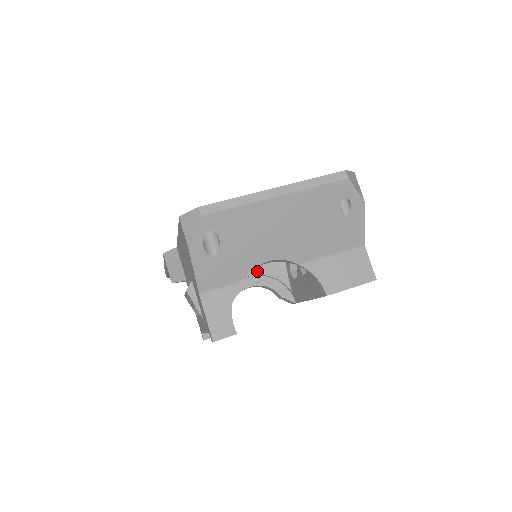
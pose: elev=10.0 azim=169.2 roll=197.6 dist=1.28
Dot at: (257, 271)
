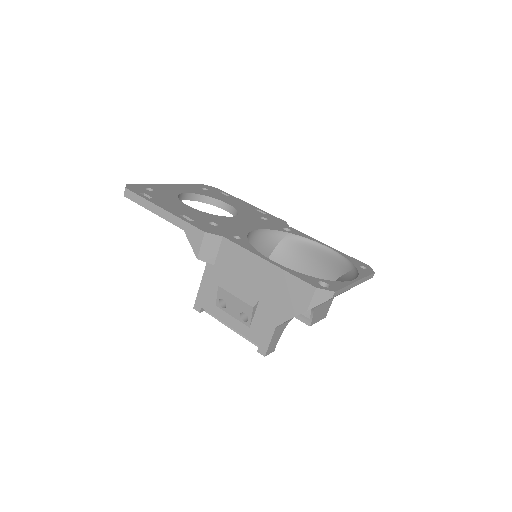
Dot at: occluded
